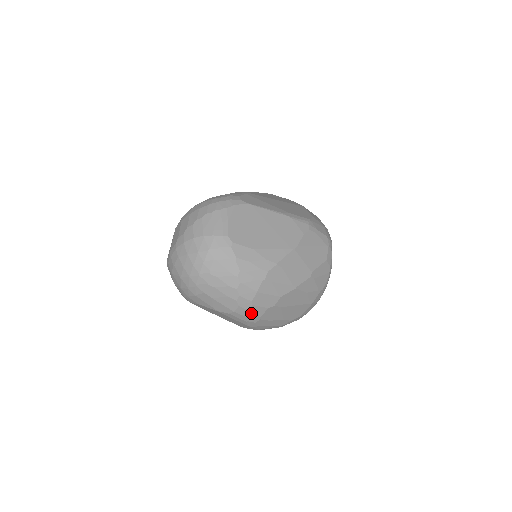
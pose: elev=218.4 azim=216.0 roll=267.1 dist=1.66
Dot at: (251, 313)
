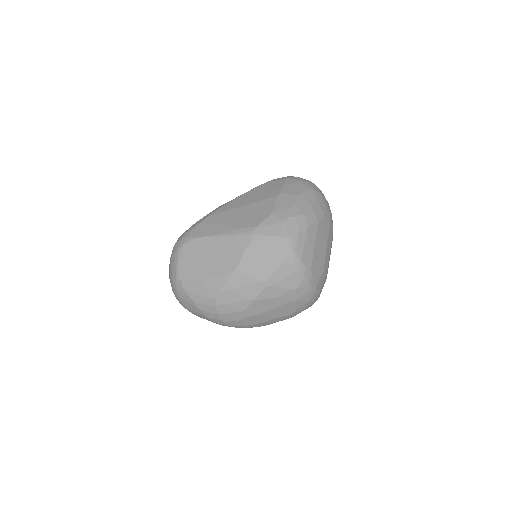
Dot at: (232, 325)
